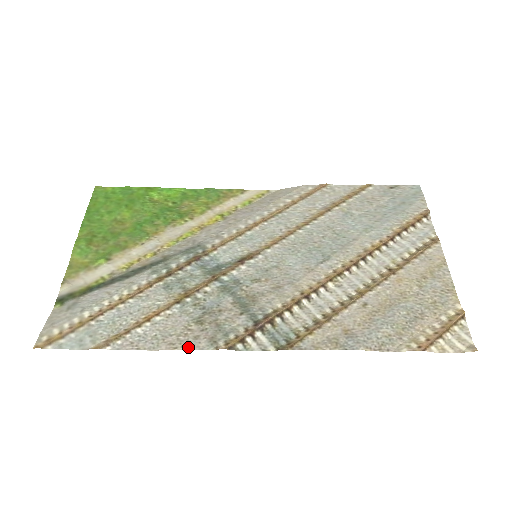
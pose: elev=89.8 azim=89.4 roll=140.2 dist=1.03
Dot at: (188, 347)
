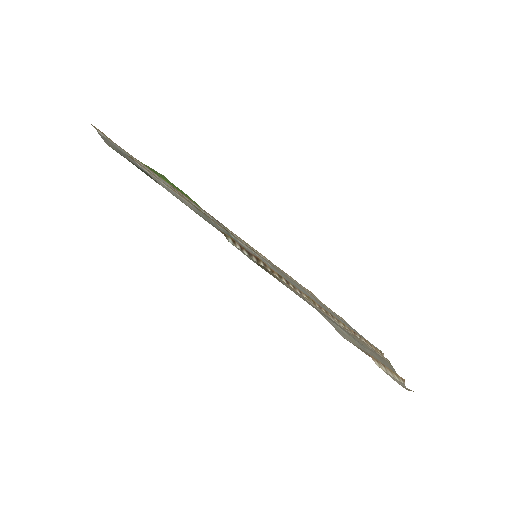
Dot at: occluded
